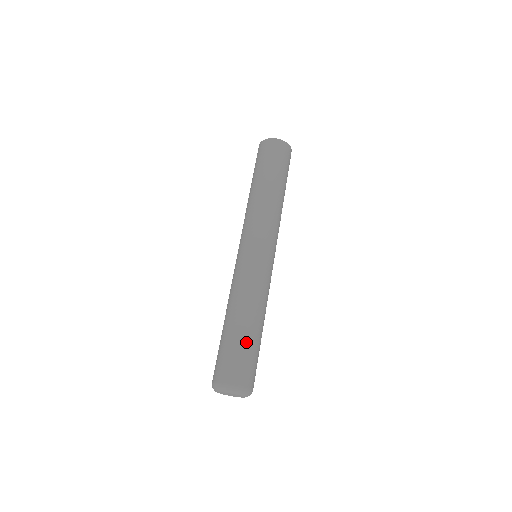
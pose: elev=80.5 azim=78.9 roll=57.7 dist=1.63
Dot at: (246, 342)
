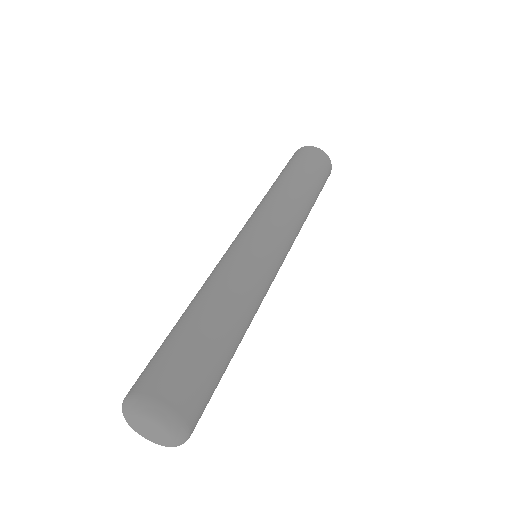
Dot at: (209, 347)
